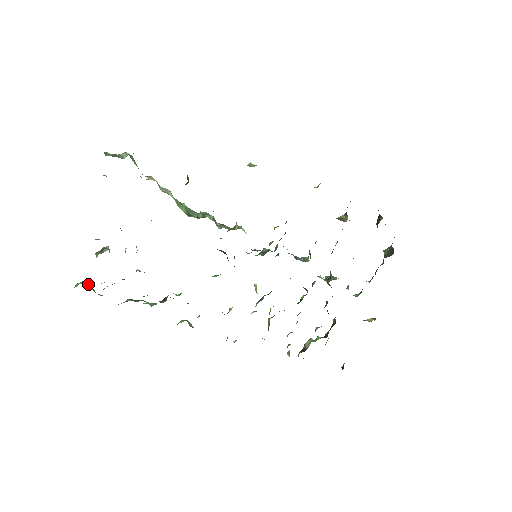
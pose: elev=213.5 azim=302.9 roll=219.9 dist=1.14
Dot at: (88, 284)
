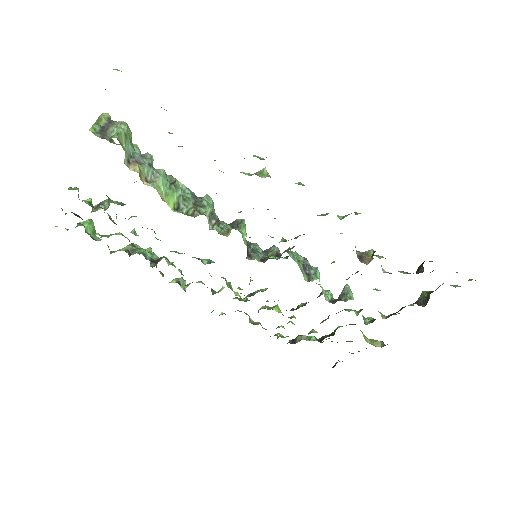
Dot at: (89, 227)
